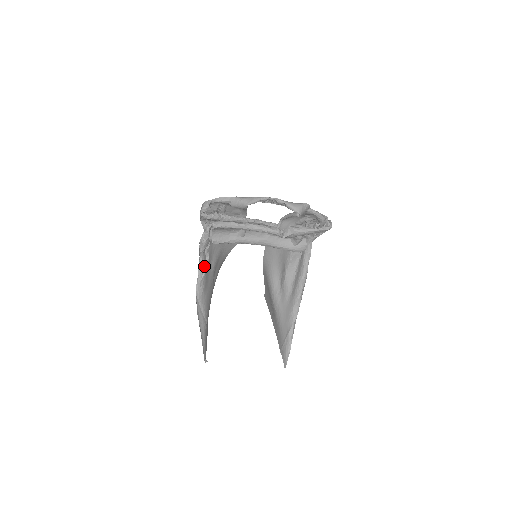
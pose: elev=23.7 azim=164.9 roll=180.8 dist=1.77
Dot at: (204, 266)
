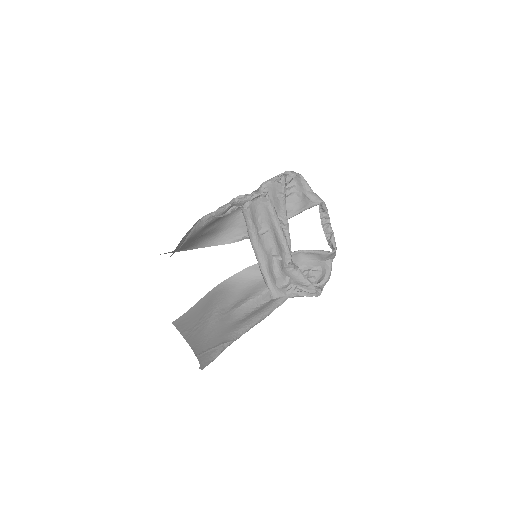
Dot at: (223, 213)
